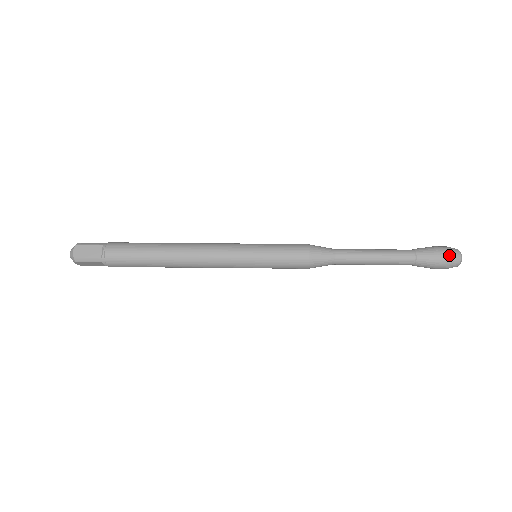
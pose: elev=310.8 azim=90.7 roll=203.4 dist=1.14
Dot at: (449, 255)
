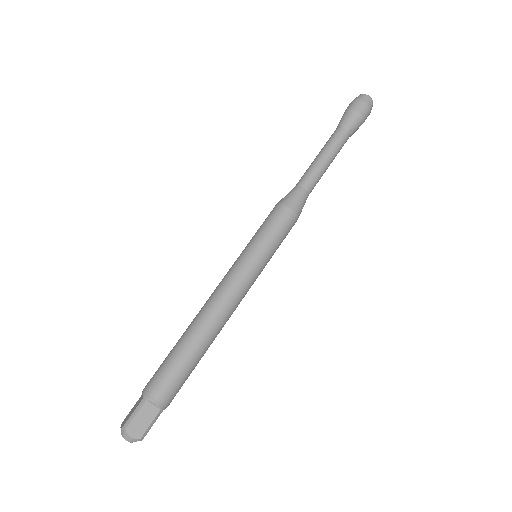
Dot at: (366, 105)
